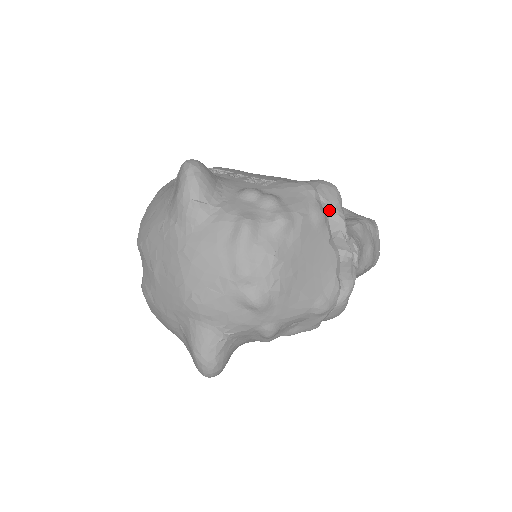
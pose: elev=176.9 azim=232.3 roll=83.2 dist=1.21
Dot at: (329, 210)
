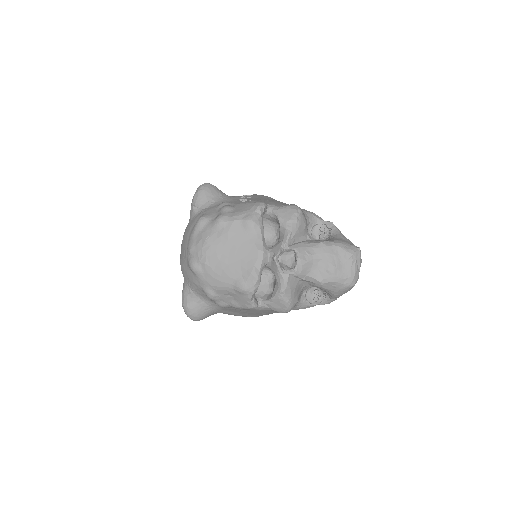
Dot at: (280, 224)
